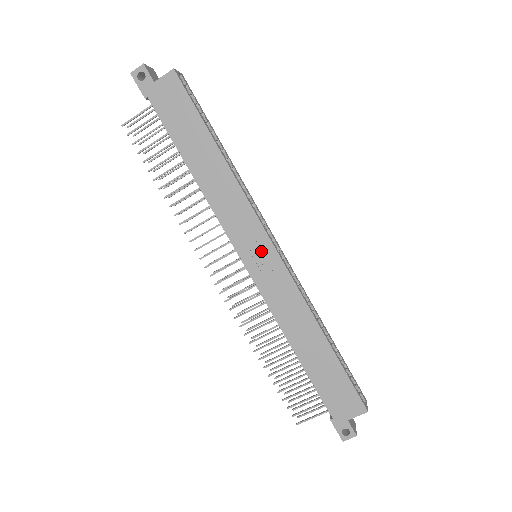
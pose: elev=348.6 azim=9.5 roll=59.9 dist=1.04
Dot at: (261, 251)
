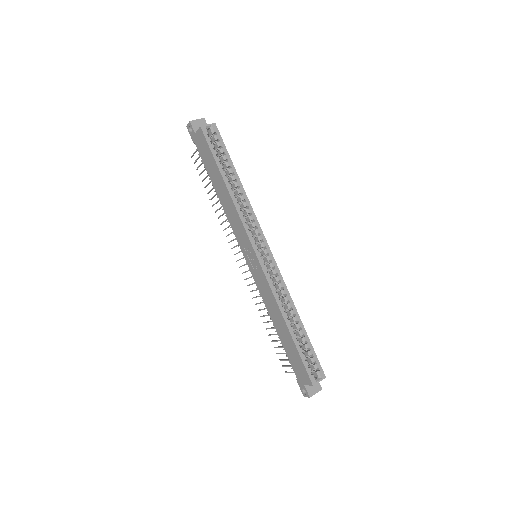
Dot at: (252, 255)
